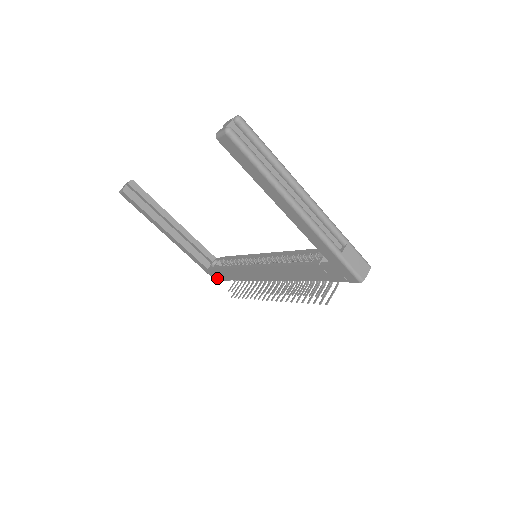
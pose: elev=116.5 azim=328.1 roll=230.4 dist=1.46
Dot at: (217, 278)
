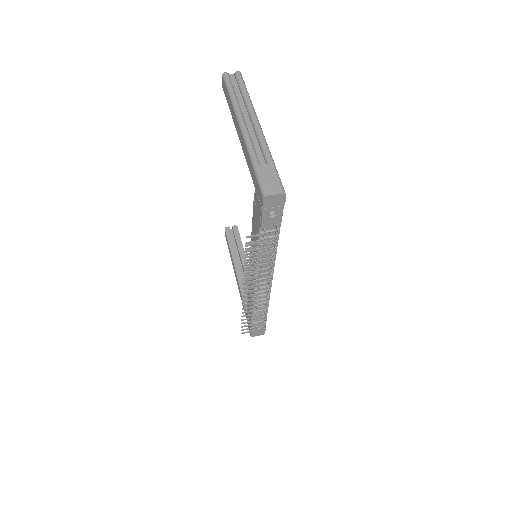
Dot at: occluded
